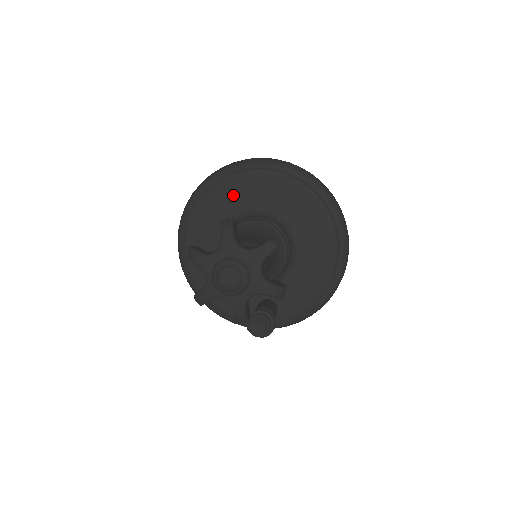
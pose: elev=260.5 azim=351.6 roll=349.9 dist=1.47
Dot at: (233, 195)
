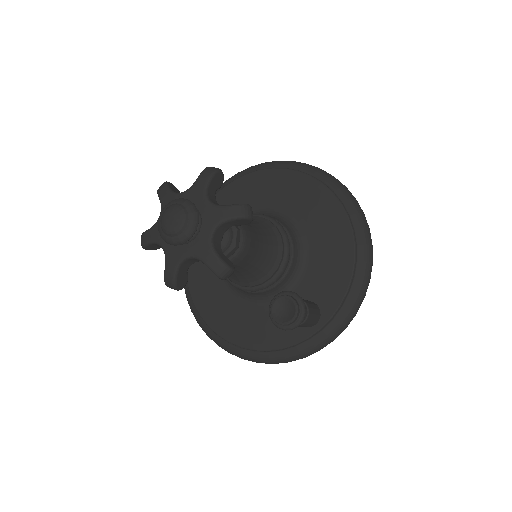
Dot at: occluded
